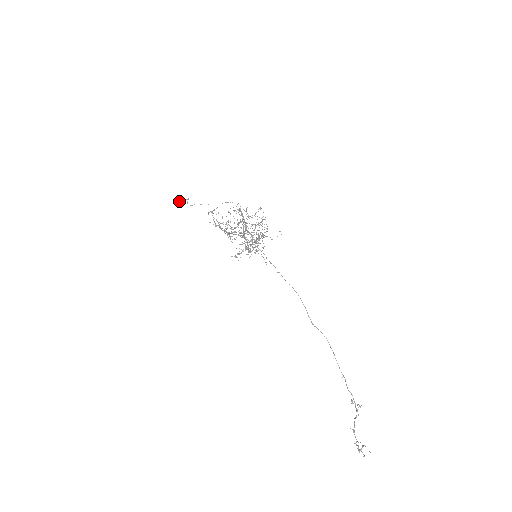
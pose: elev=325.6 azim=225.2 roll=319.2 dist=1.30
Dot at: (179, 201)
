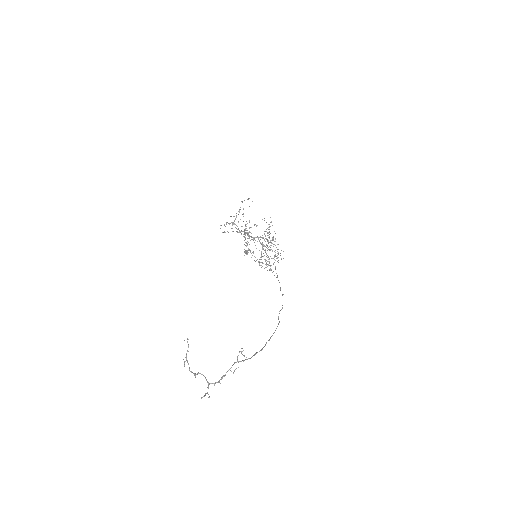
Dot at: (245, 252)
